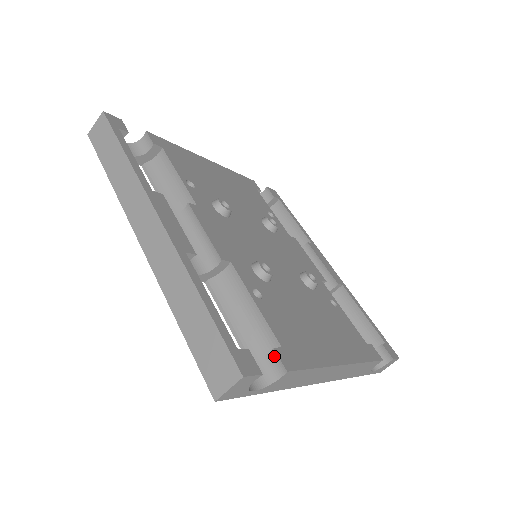
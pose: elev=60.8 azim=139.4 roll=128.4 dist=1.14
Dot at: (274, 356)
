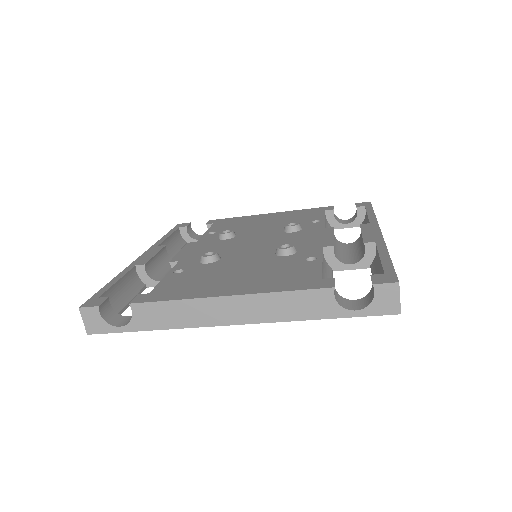
Dot at: occluded
